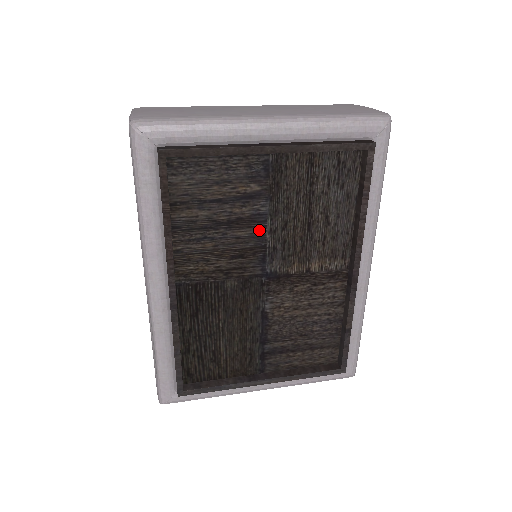
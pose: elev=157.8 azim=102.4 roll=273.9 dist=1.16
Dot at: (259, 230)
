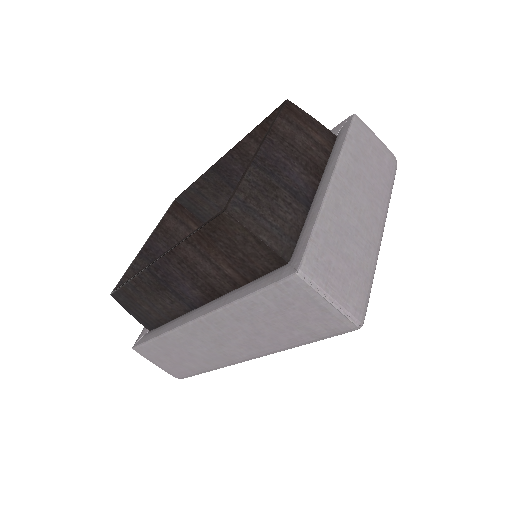
Dot at: occluded
